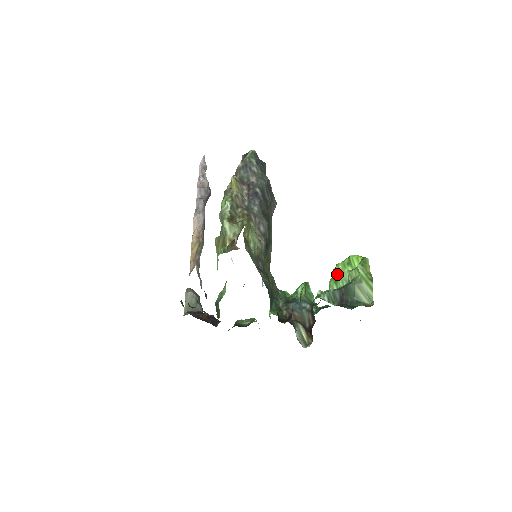
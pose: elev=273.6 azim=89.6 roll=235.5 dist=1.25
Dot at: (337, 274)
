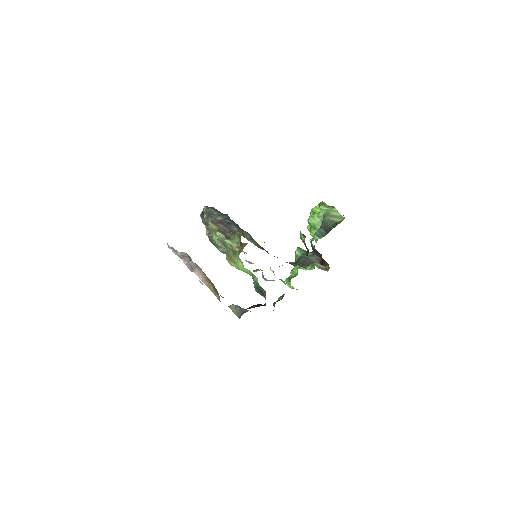
Dot at: (312, 224)
